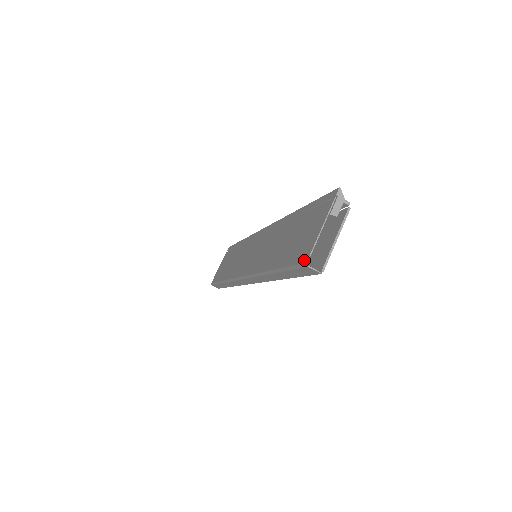
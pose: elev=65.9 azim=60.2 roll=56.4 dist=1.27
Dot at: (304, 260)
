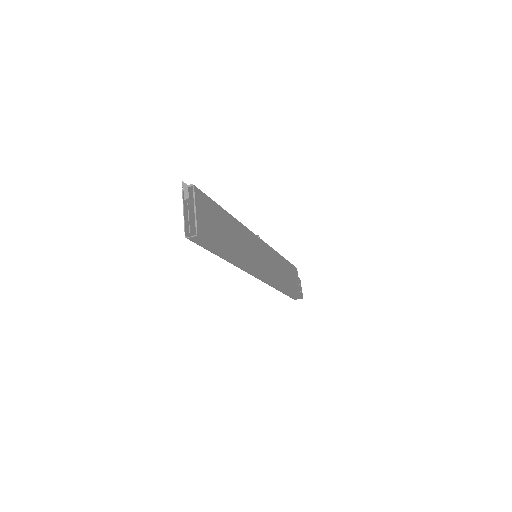
Dot at: (187, 236)
